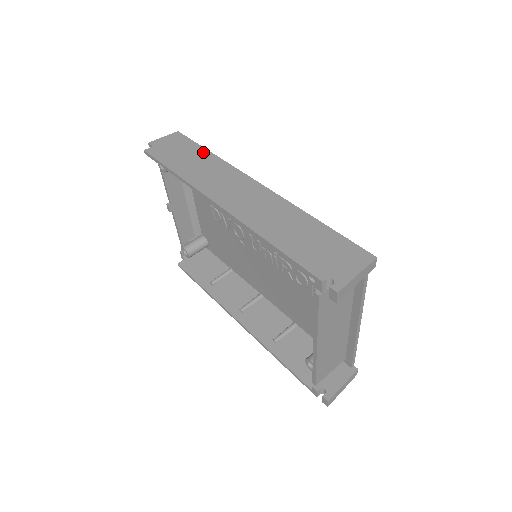
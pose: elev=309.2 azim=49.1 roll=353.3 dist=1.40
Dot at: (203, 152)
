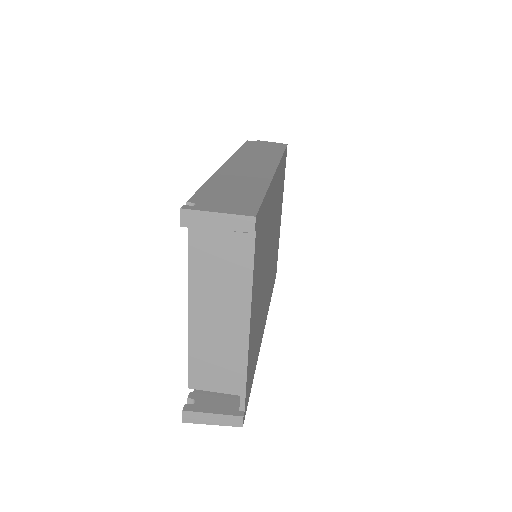
Dot at: (278, 152)
